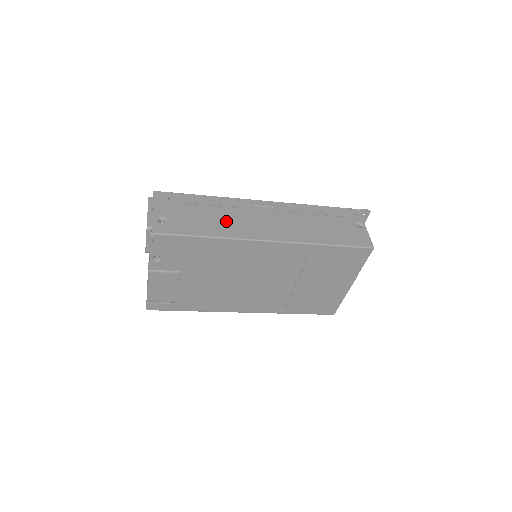
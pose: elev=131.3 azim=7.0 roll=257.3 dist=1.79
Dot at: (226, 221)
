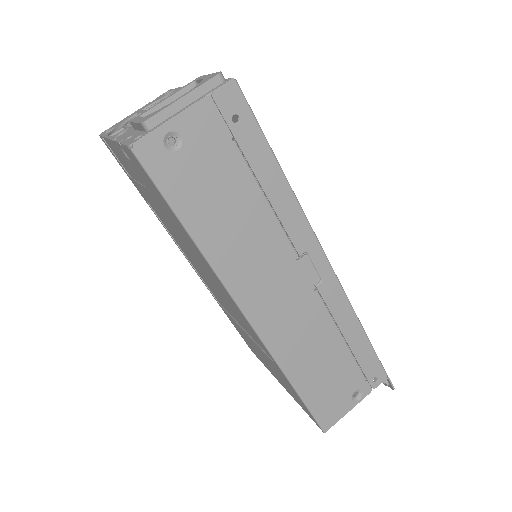
Dot at: (245, 238)
